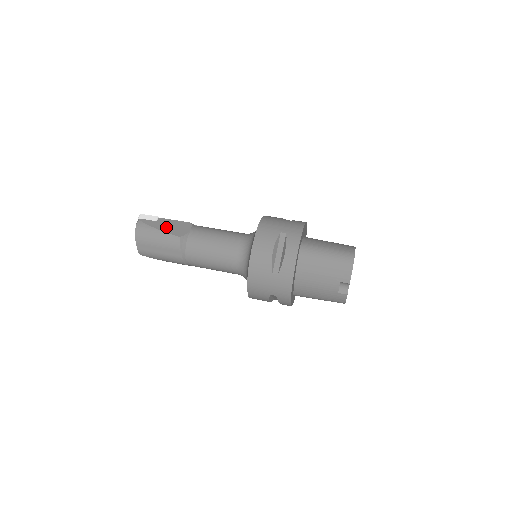
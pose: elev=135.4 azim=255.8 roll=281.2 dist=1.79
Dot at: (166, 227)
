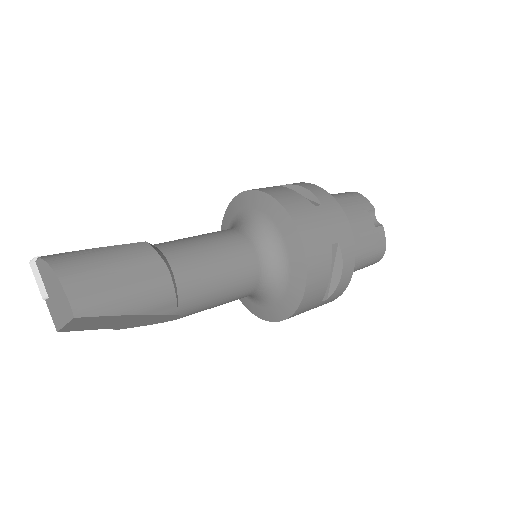
Dot at: occluded
